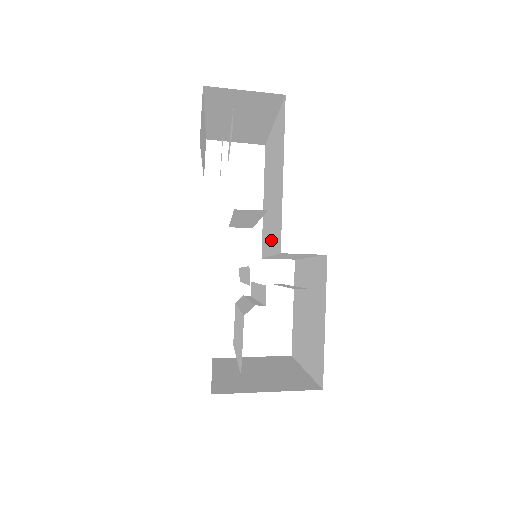
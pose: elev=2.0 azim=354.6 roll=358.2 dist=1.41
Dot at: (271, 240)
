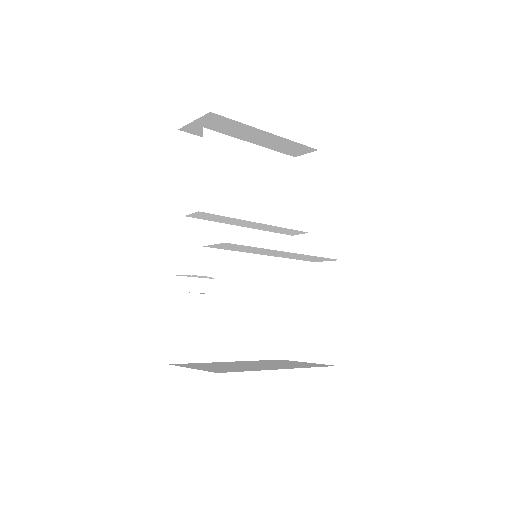
Dot at: occluded
